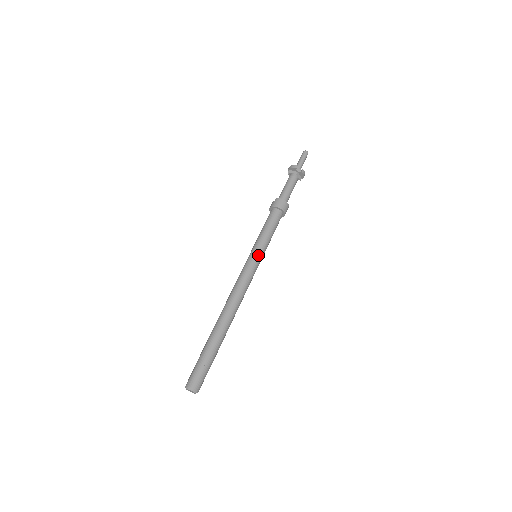
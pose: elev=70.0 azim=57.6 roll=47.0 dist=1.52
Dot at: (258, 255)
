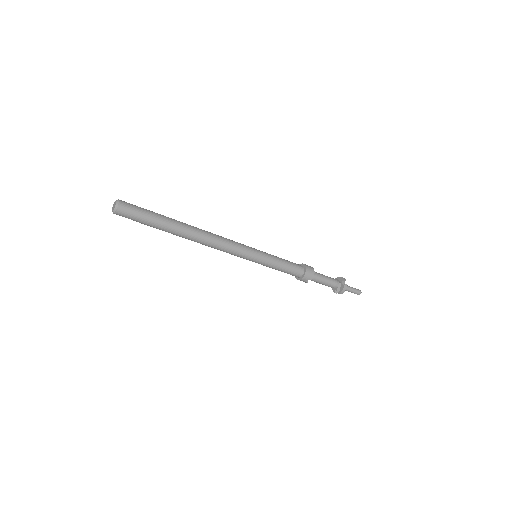
Dot at: (259, 253)
